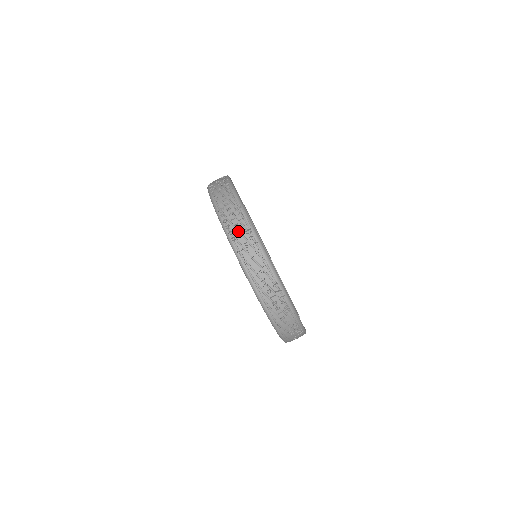
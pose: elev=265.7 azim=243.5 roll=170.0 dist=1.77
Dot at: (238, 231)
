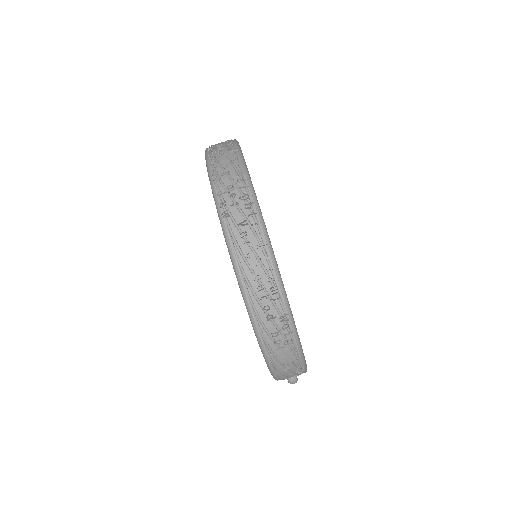
Dot at: (226, 173)
